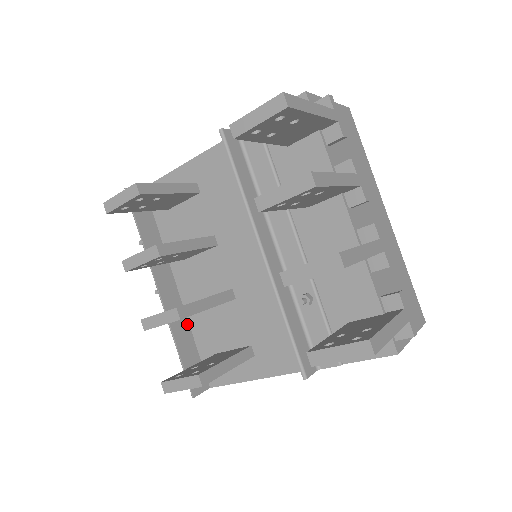
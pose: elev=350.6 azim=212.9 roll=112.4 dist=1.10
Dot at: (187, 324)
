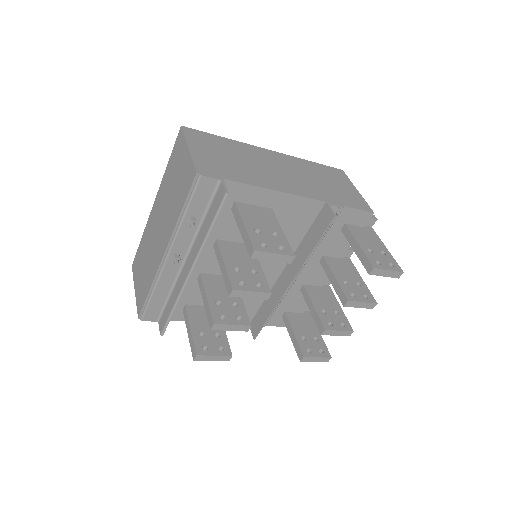
Dot at: occluded
